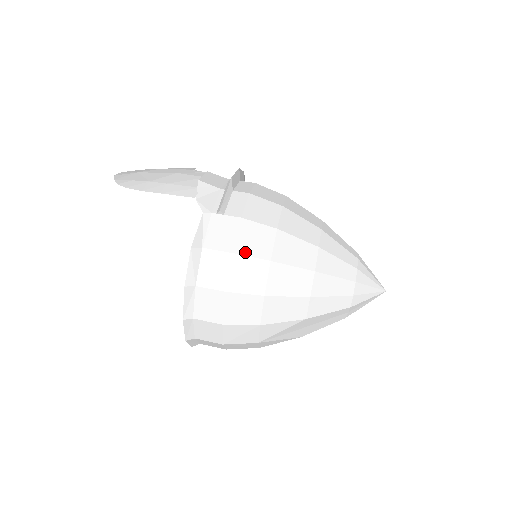
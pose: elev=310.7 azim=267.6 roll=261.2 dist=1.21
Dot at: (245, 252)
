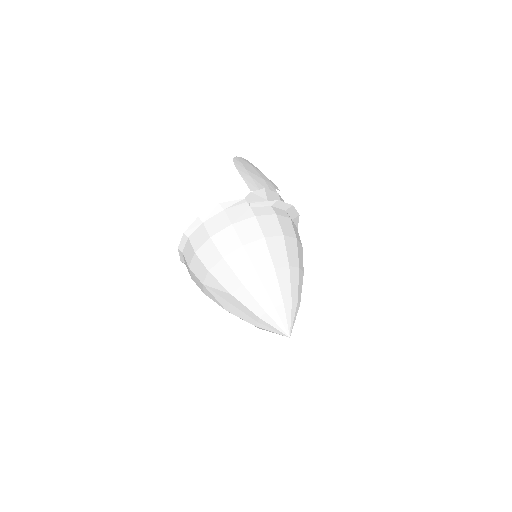
Dot at: (237, 230)
